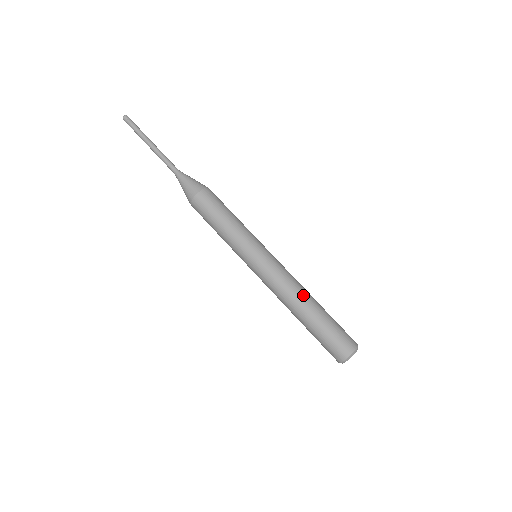
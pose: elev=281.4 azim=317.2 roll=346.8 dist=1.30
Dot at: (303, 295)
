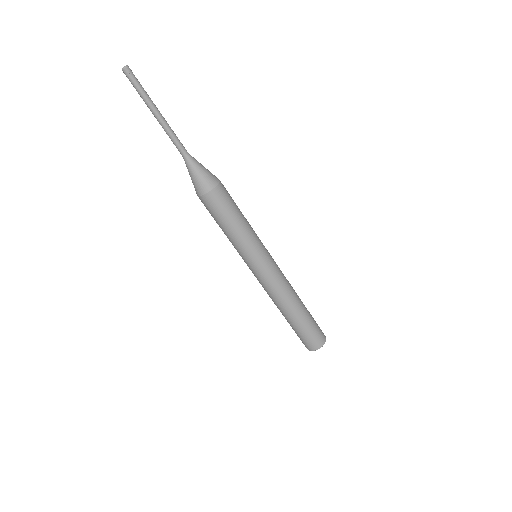
Dot at: (286, 305)
